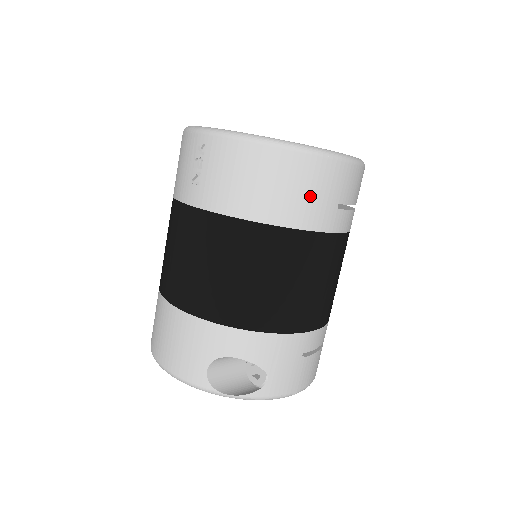
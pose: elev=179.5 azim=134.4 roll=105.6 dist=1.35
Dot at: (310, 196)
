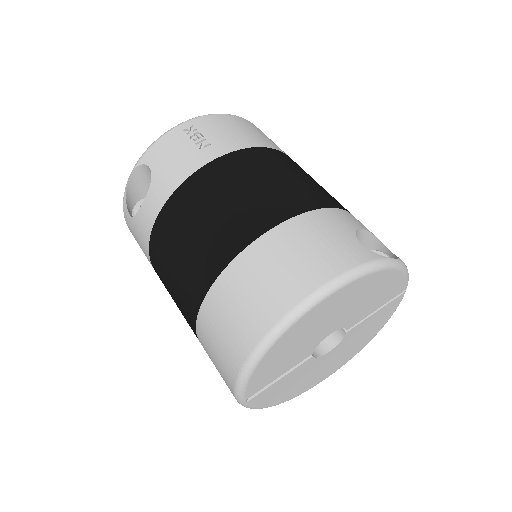
Dot at: occluded
